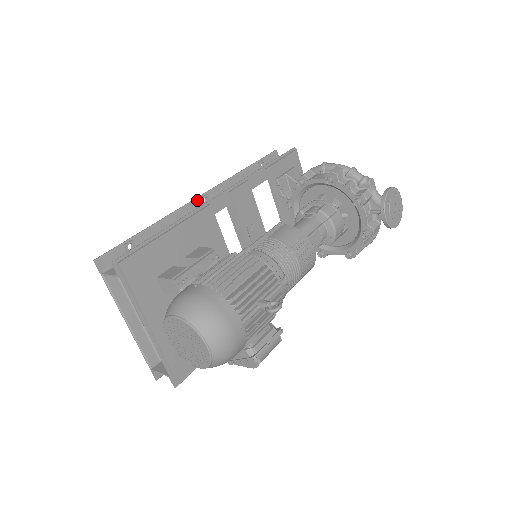
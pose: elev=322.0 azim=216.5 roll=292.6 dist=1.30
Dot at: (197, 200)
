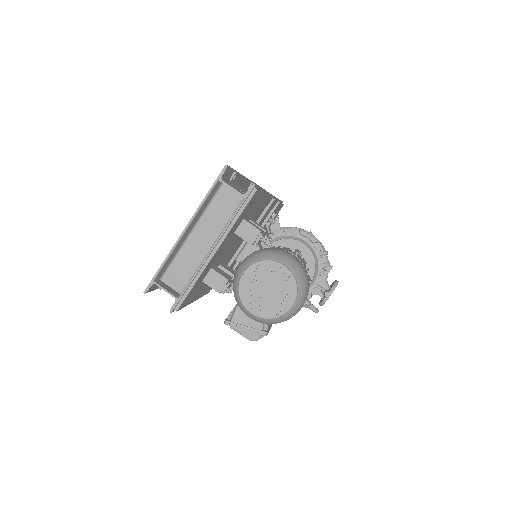
Dot at: (250, 182)
